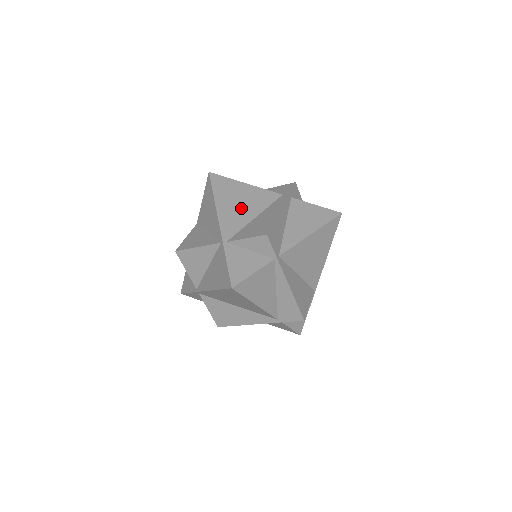
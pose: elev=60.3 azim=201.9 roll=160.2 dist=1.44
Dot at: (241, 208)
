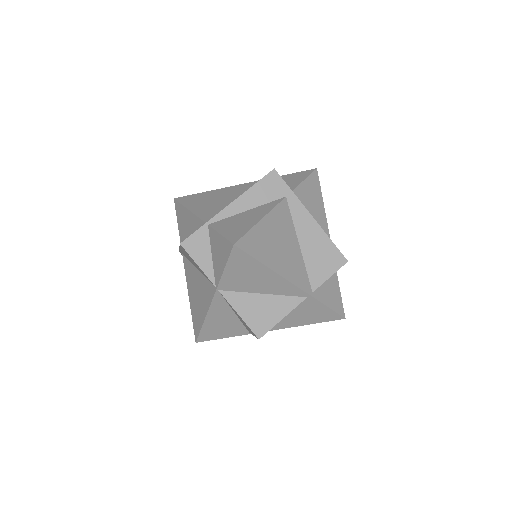
Dot at: (287, 250)
